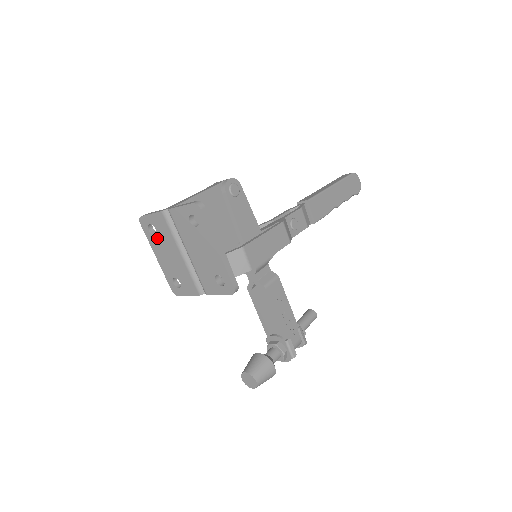
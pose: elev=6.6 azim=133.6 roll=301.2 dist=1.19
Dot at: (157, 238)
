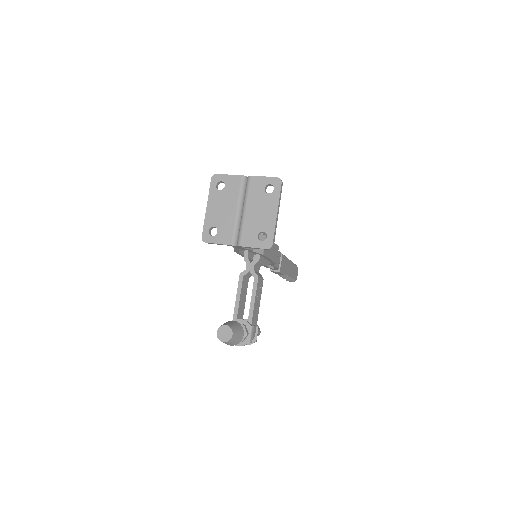
Dot at: (221, 193)
